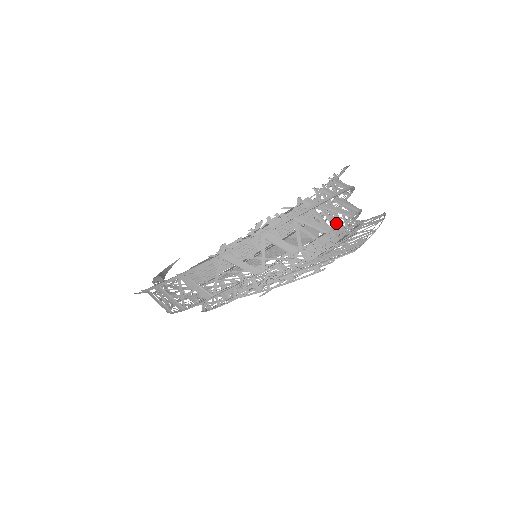
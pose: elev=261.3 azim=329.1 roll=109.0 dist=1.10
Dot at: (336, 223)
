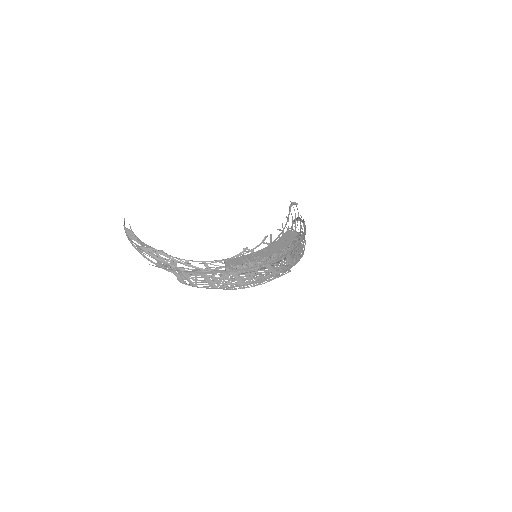
Dot at: occluded
